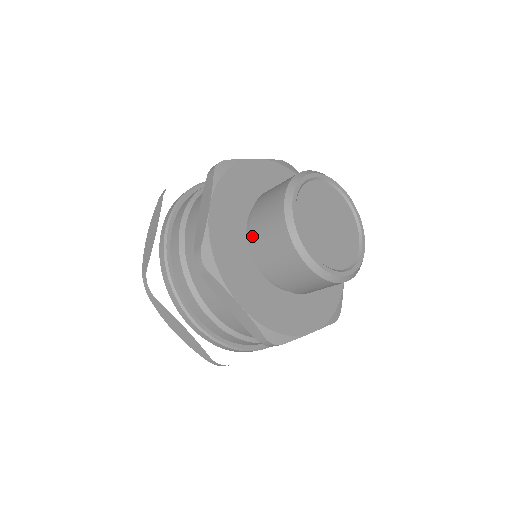
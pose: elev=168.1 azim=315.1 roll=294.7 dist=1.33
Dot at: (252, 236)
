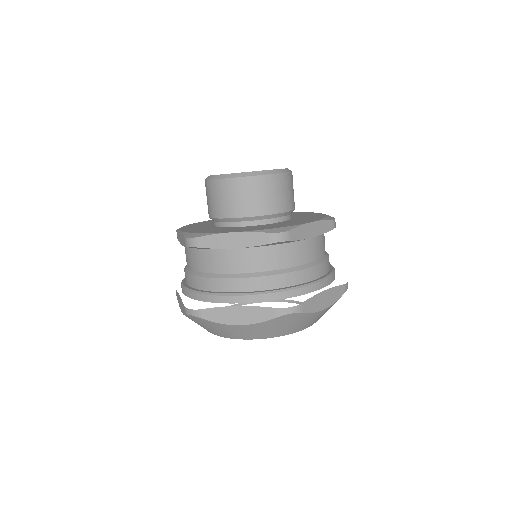
Dot at: occluded
